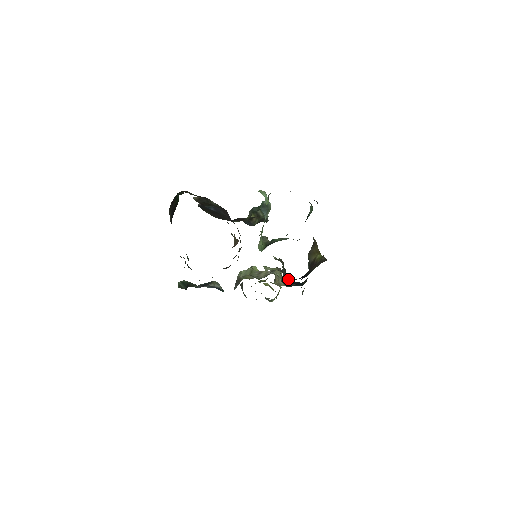
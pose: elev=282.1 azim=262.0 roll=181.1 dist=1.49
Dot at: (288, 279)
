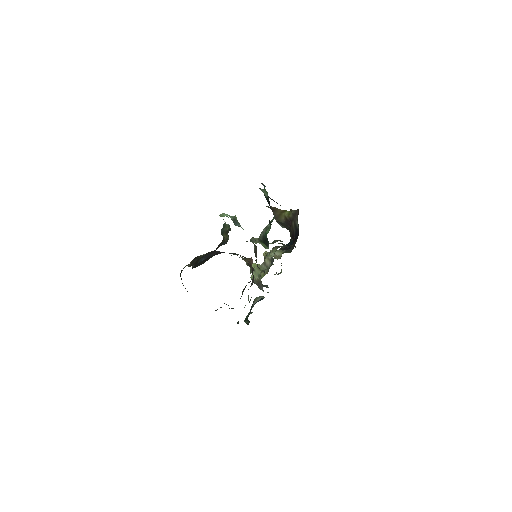
Dot at: (282, 247)
